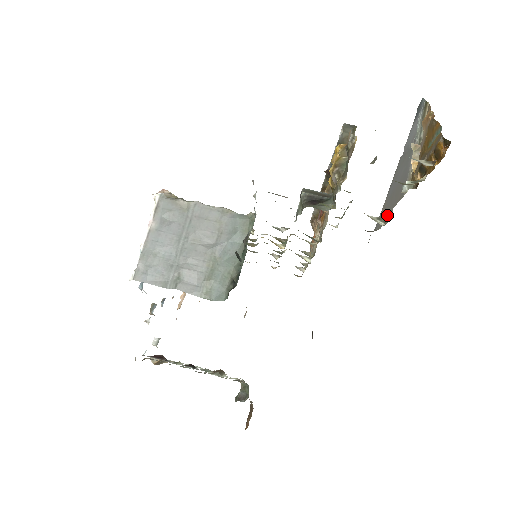
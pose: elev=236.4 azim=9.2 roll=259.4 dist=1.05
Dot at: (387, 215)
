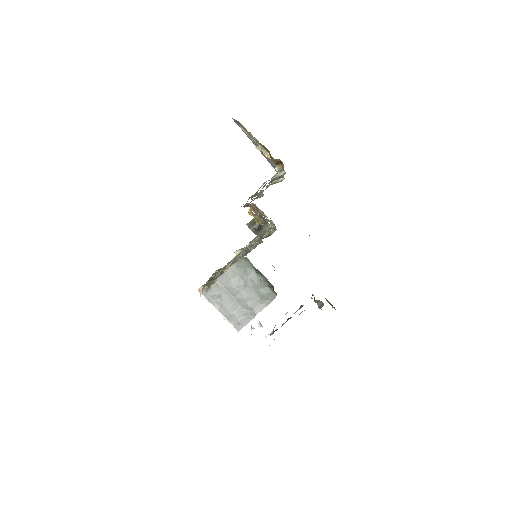
Dot at: occluded
